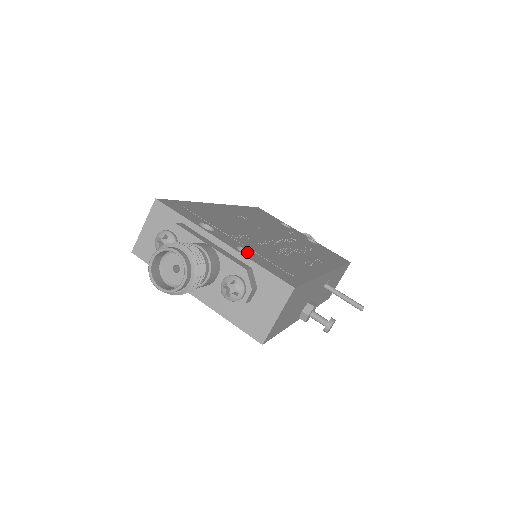
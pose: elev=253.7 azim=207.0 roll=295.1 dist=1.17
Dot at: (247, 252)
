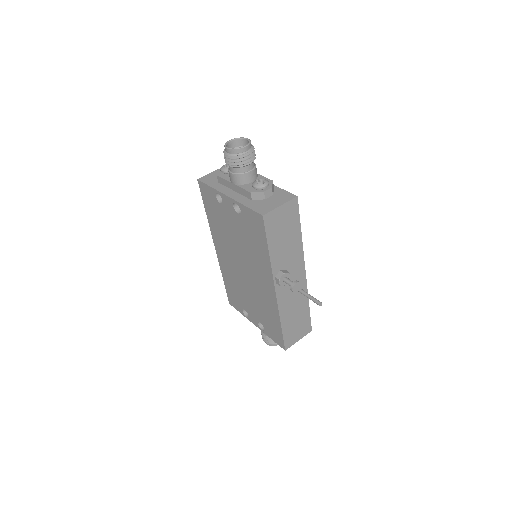
Dot at: occluded
